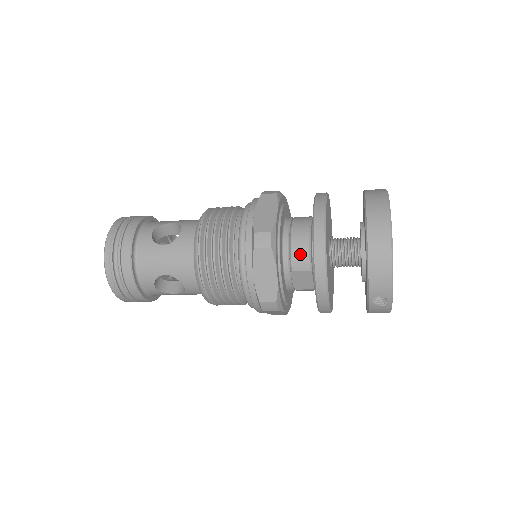
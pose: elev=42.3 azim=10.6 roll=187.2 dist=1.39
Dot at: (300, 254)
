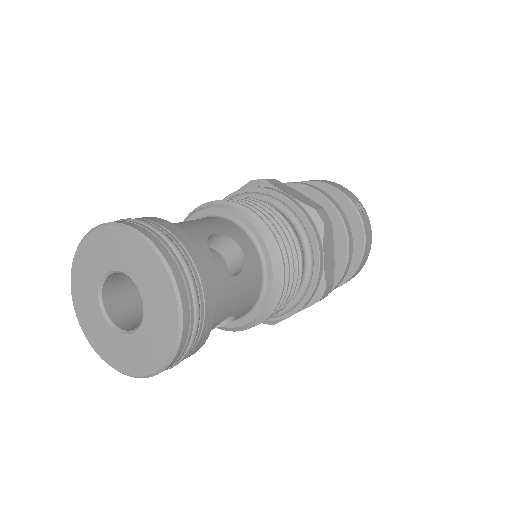
Dot at: occluded
